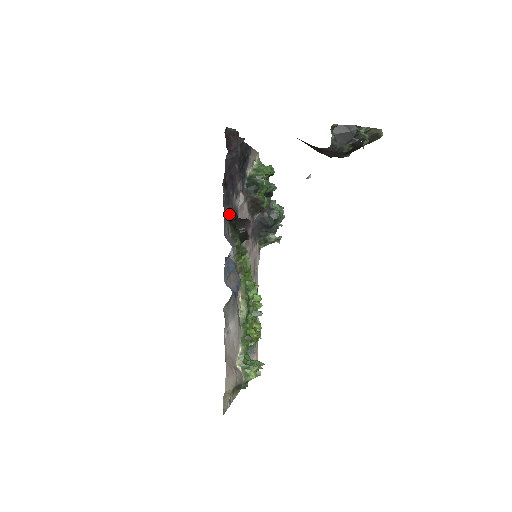
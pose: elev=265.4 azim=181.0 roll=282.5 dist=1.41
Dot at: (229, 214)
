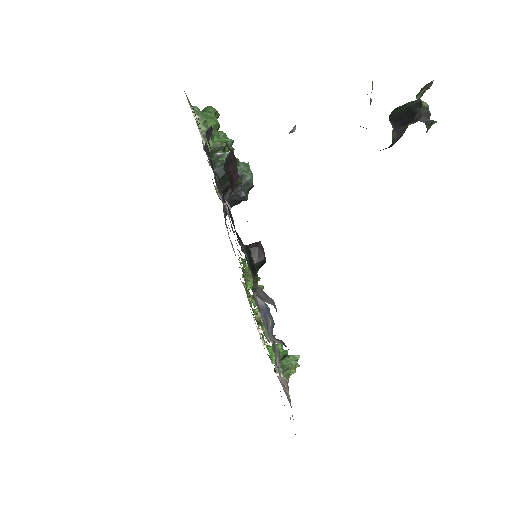
Dot at: (247, 261)
